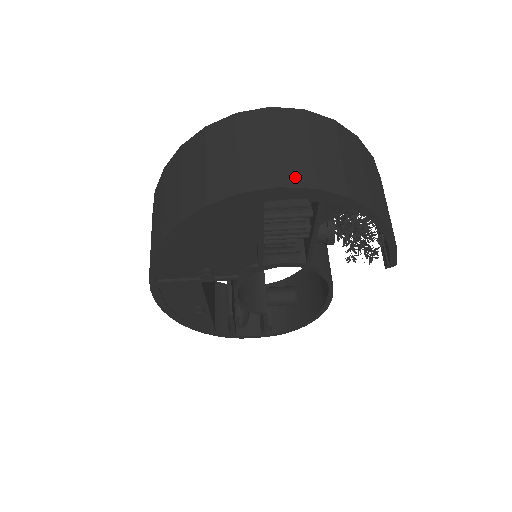
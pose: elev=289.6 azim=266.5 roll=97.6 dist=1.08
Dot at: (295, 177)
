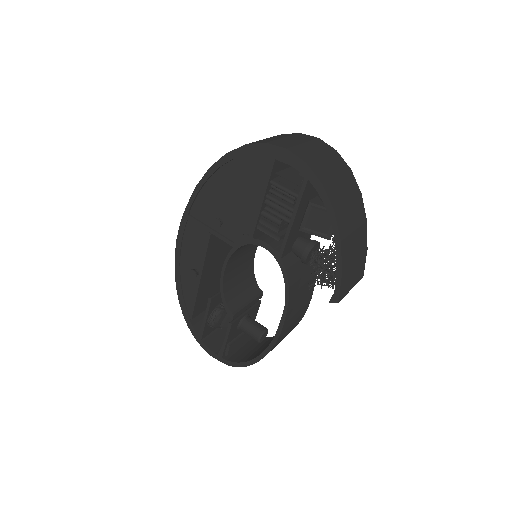
Dot at: (300, 153)
